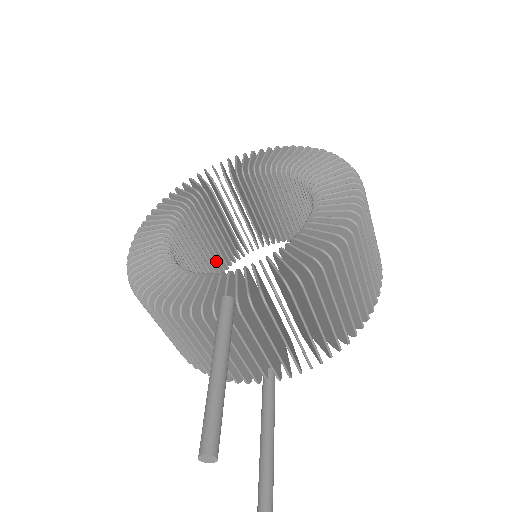
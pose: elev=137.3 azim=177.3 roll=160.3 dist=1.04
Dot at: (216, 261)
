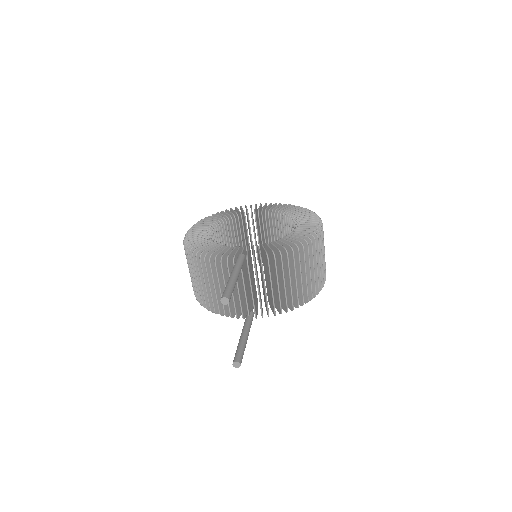
Dot at: occluded
